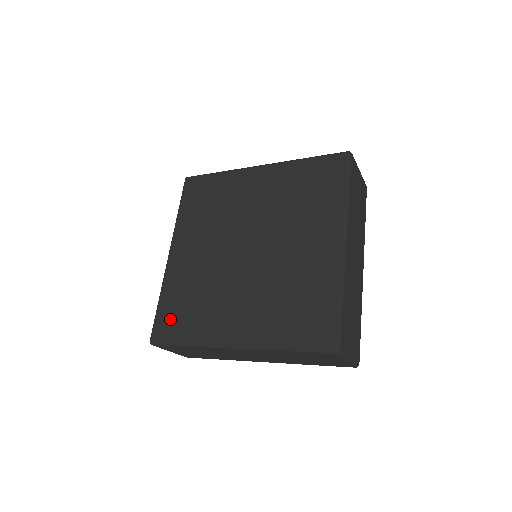
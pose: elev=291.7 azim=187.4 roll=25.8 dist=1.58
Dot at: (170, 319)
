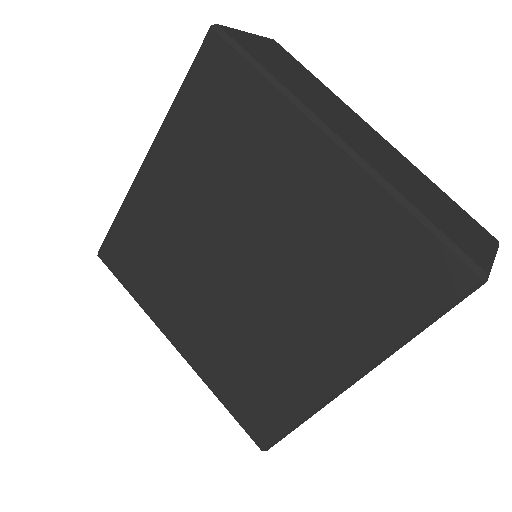
Dot at: (253, 412)
